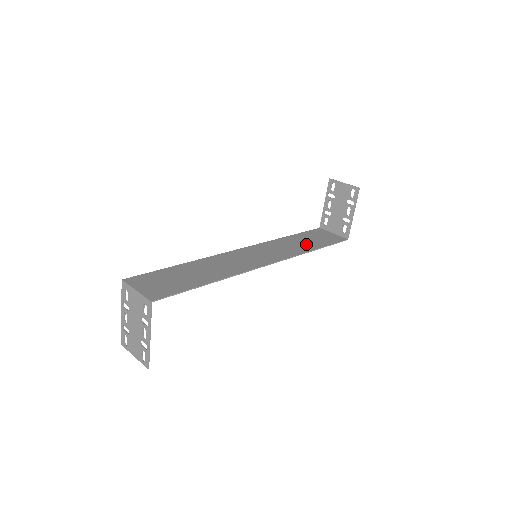
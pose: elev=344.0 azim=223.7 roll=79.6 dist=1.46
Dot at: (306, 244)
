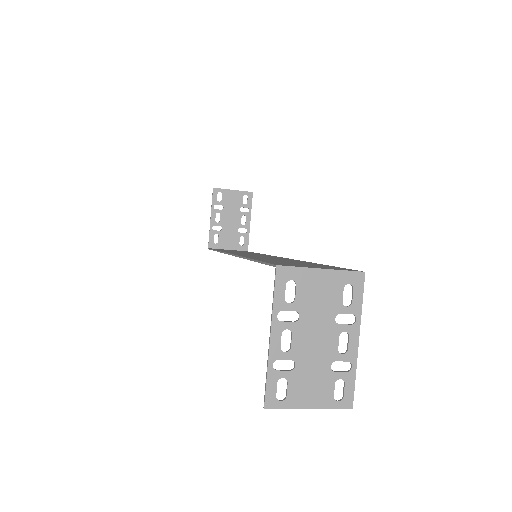
Dot at: (245, 252)
